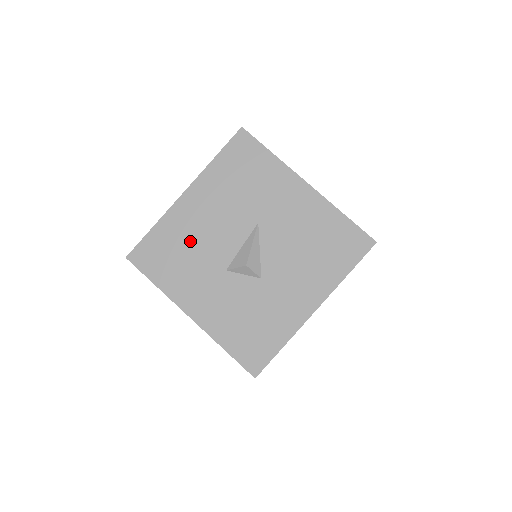
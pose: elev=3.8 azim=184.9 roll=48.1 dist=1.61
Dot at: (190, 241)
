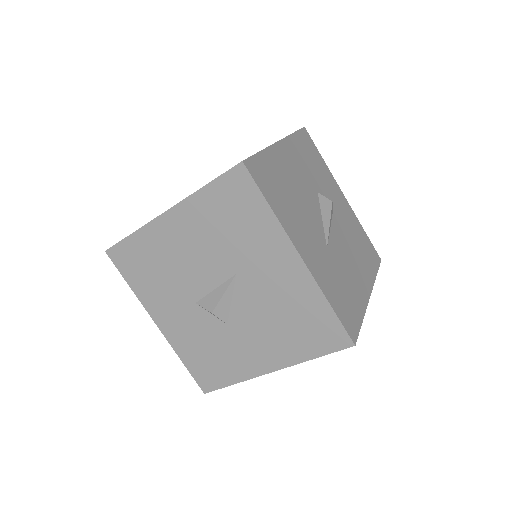
Dot at: (166, 262)
